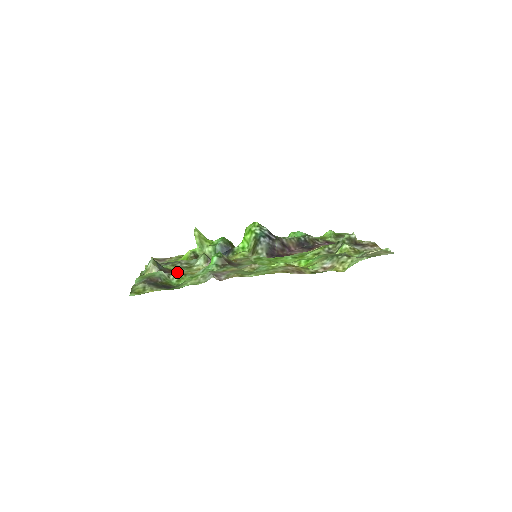
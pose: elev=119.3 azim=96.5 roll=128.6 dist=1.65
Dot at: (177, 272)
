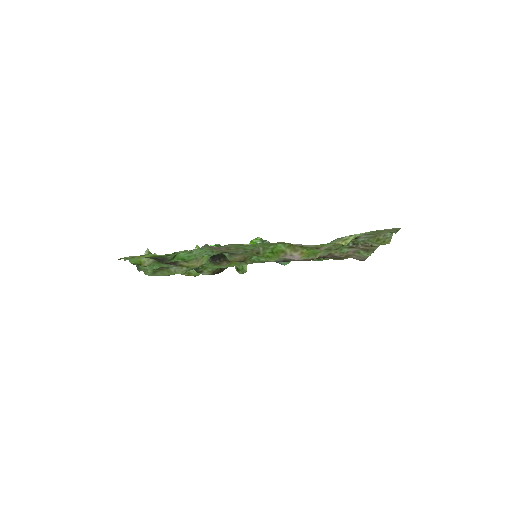
Dot at: occluded
